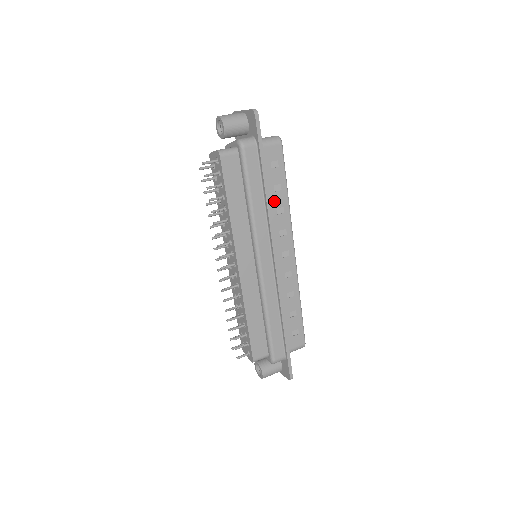
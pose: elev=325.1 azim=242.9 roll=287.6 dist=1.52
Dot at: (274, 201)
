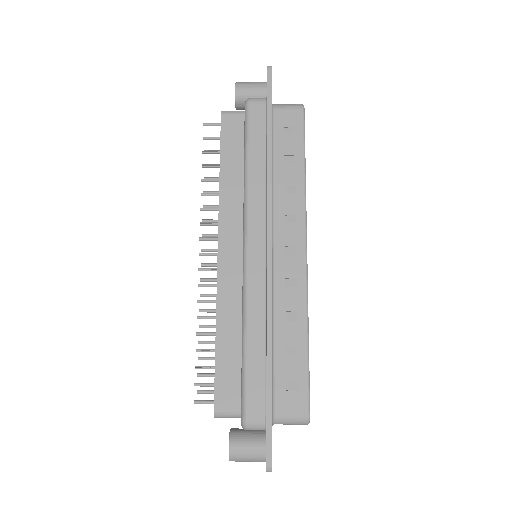
Dot at: (283, 175)
